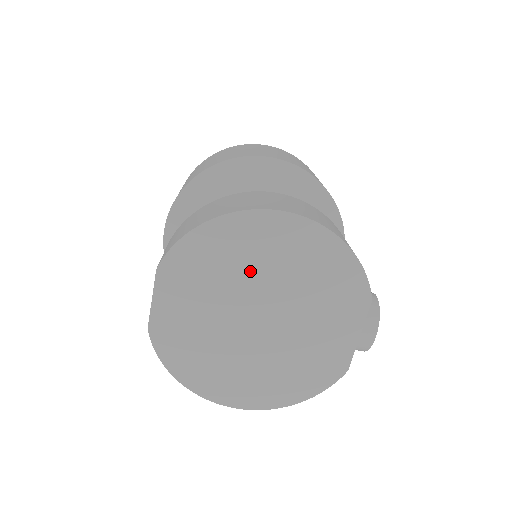
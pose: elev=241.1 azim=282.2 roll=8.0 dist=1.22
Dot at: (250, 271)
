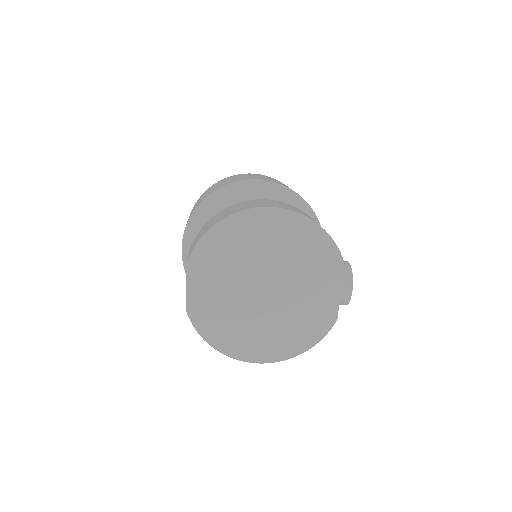
Dot at: (253, 254)
